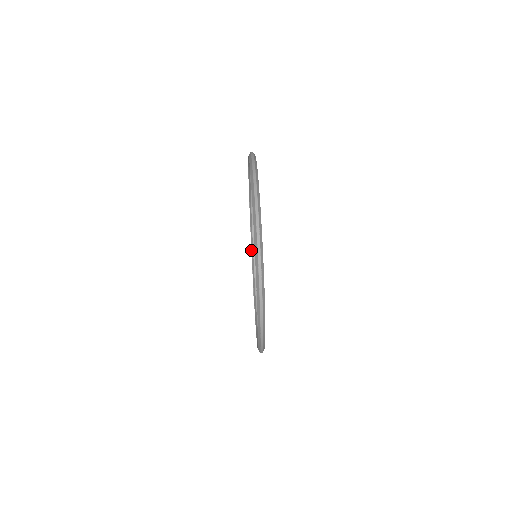
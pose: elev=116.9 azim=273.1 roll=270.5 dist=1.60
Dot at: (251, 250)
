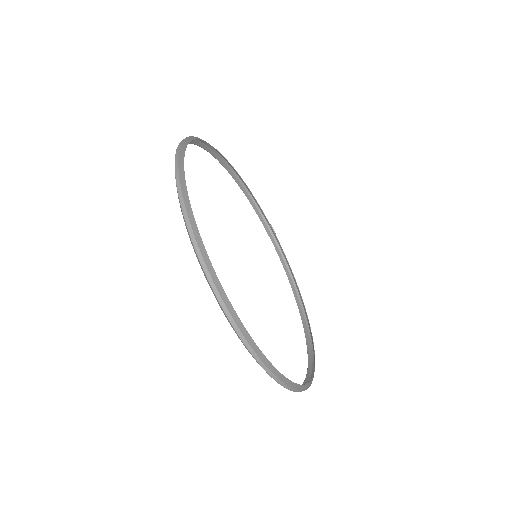
Dot at: occluded
